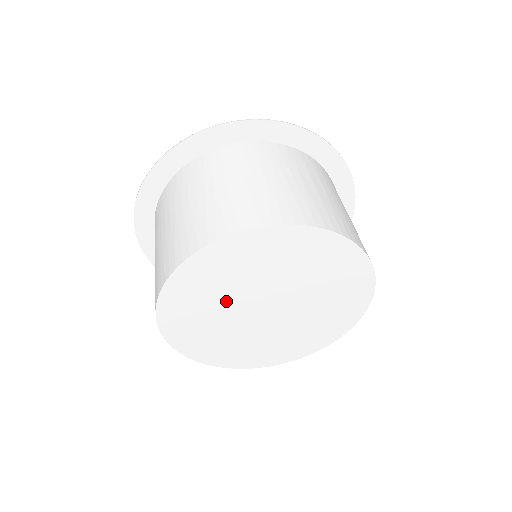
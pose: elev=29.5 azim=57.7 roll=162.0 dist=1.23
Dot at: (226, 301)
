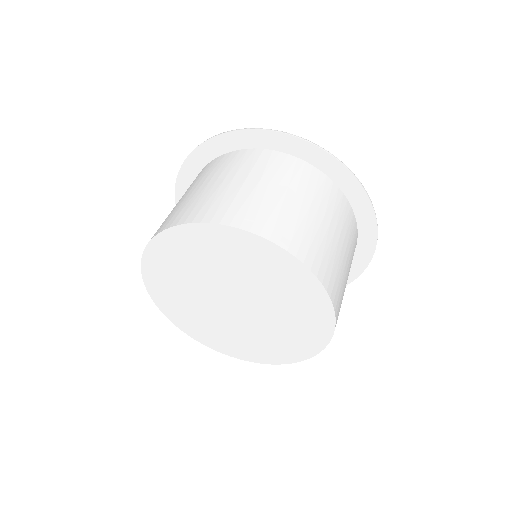
Dot at: (196, 297)
